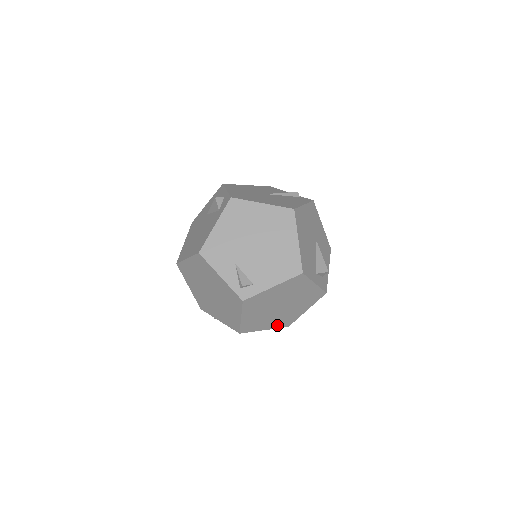
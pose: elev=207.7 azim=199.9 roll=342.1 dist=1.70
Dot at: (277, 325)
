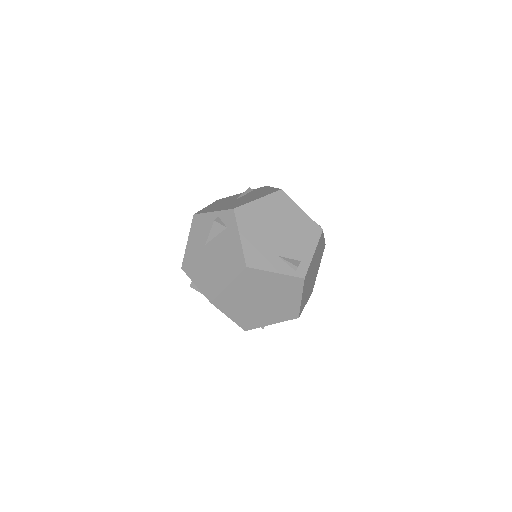
Dot at: (309, 295)
